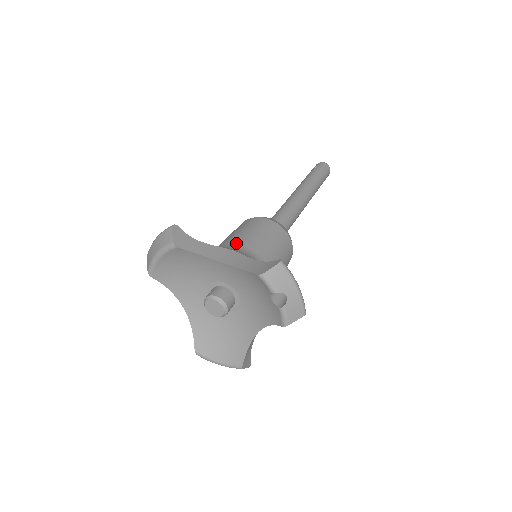
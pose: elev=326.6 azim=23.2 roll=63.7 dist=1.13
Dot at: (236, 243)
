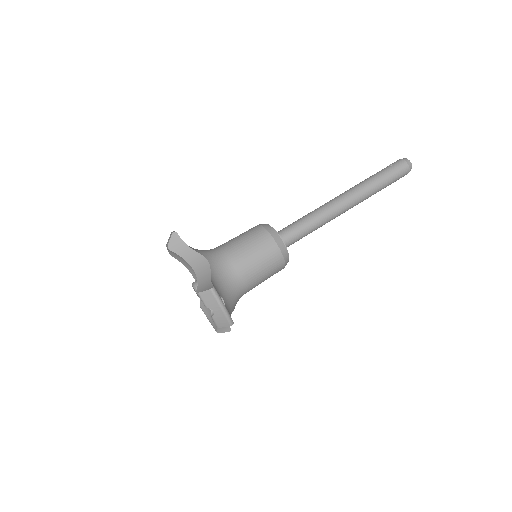
Dot at: (224, 250)
